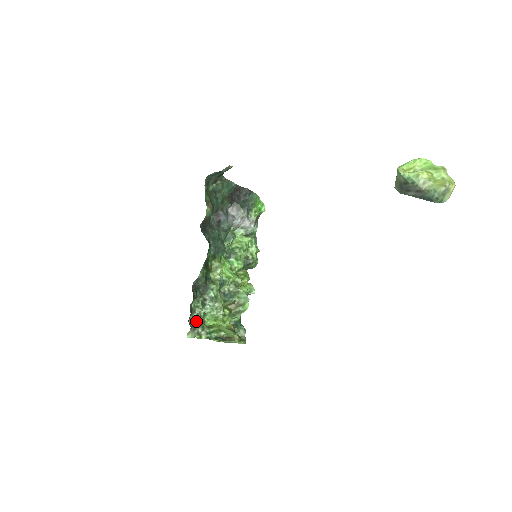
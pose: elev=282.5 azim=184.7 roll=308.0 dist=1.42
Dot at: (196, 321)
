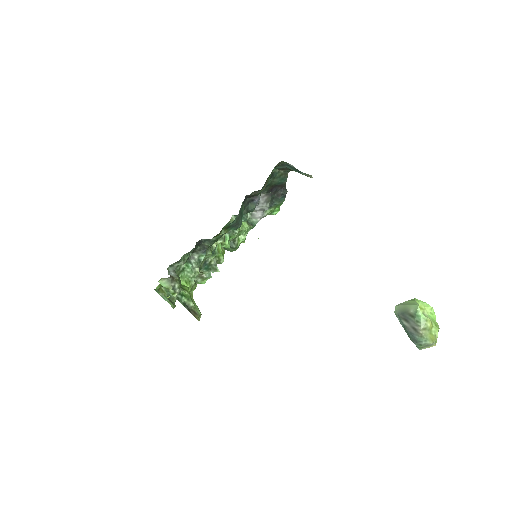
Dot at: (174, 272)
